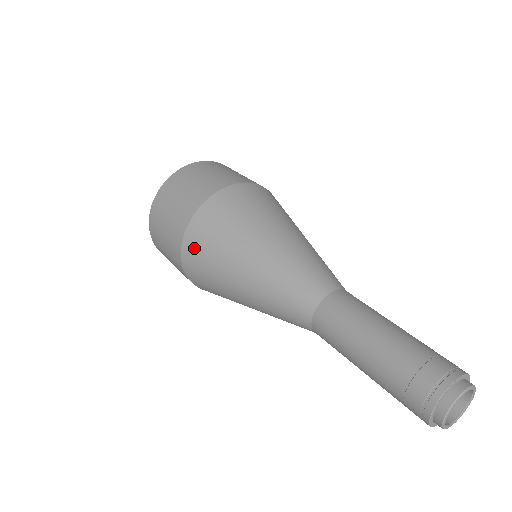
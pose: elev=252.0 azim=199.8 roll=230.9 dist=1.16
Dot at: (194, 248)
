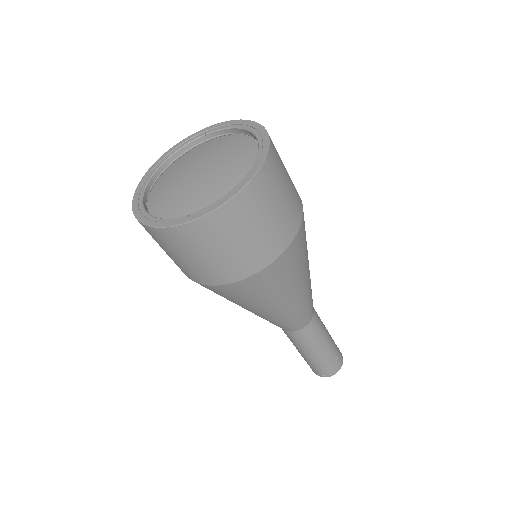
Dot at: (236, 291)
